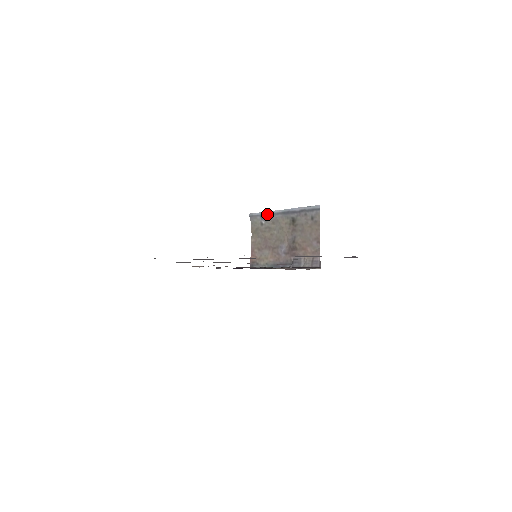
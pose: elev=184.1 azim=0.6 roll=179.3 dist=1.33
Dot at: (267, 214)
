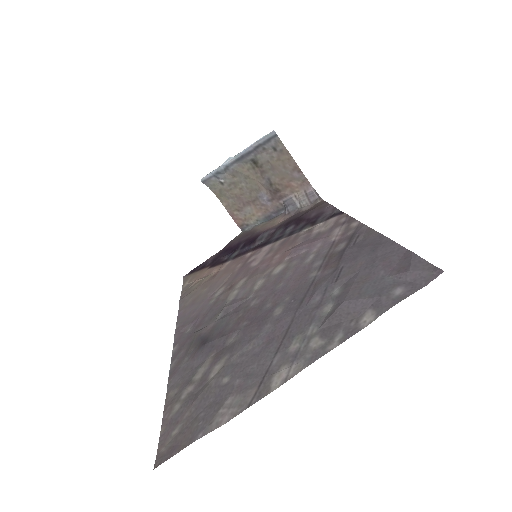
Dot at: (220, 171)
